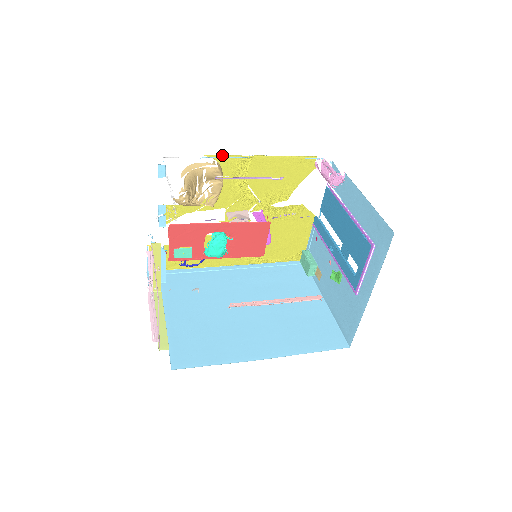
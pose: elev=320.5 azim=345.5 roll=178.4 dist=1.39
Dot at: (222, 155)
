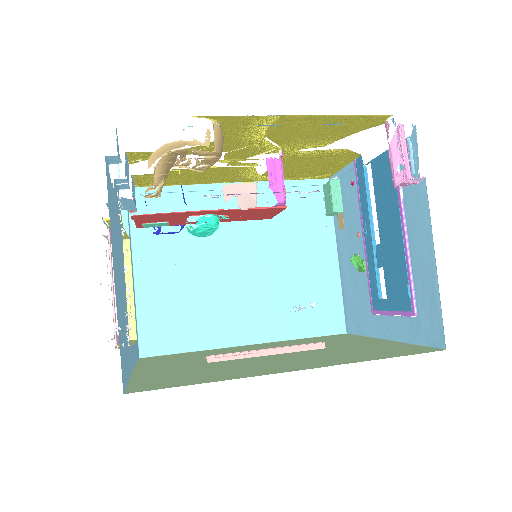
Dot at: occluded
